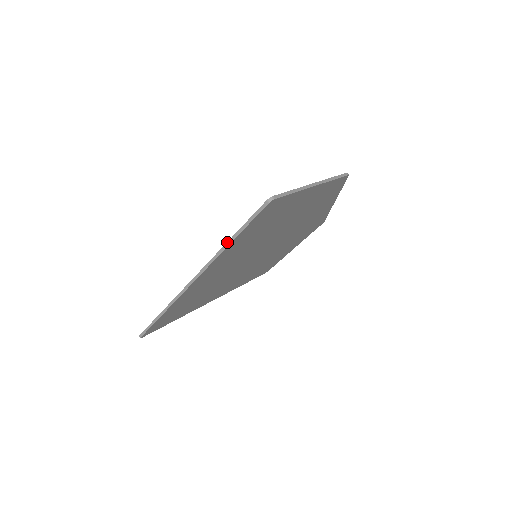
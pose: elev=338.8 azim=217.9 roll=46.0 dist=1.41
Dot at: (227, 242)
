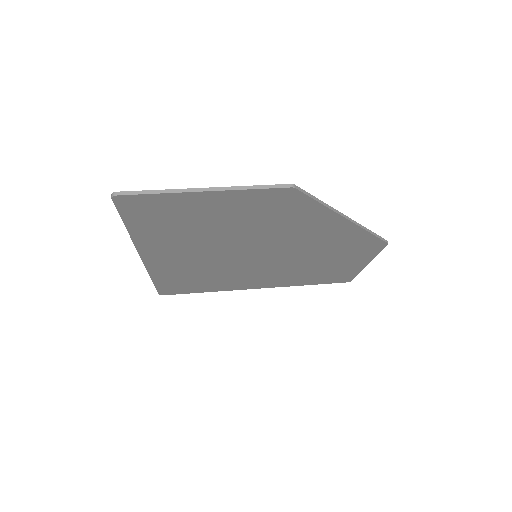
Dot at: (128, 229)
